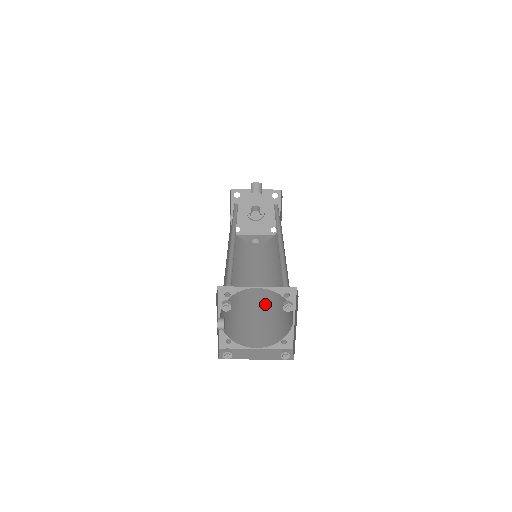
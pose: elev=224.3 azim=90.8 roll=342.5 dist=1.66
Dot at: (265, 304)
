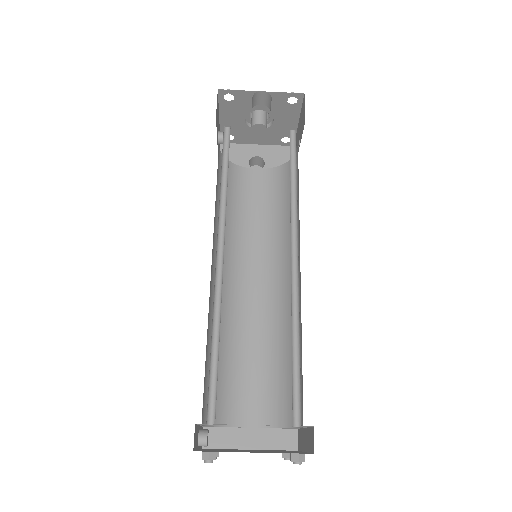
Dot at: (266, 332)
